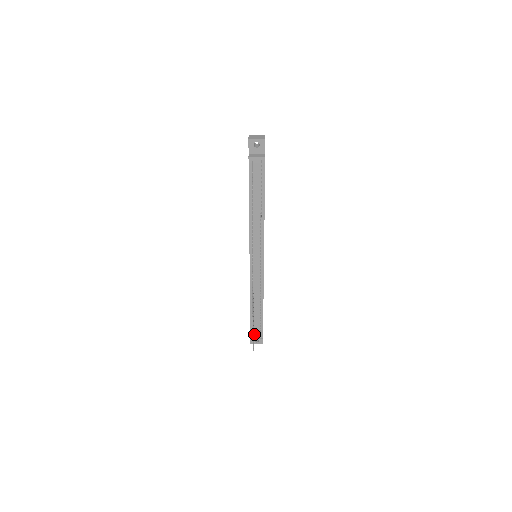
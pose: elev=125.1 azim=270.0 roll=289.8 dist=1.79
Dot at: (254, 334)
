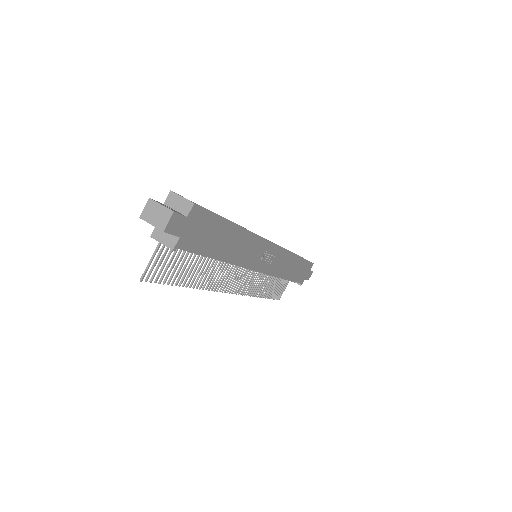
Dot at: occluded
